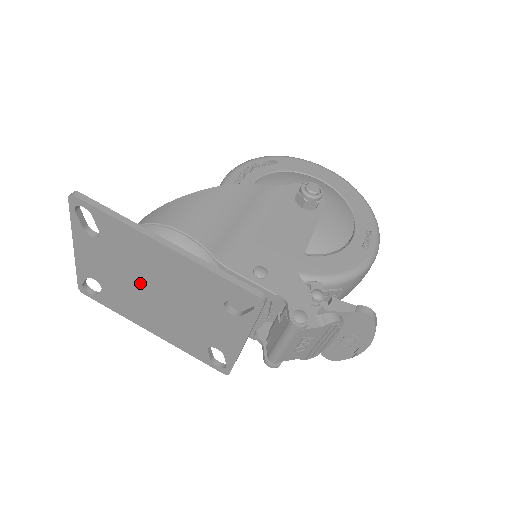
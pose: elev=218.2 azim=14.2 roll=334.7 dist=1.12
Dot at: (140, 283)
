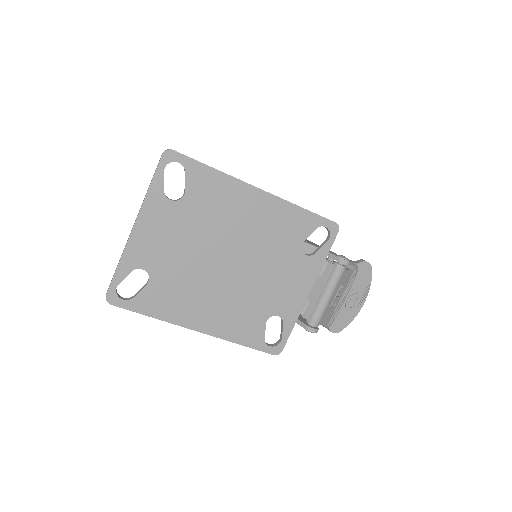
Dot at: (211, 251)
